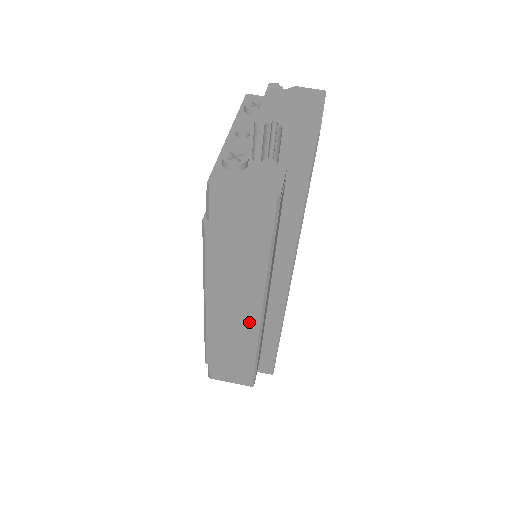
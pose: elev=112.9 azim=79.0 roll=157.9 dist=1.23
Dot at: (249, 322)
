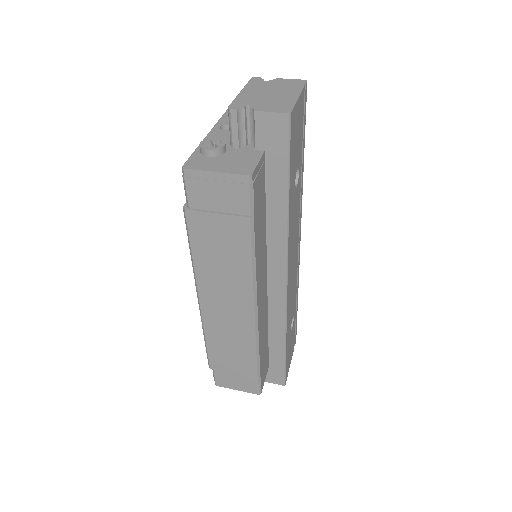
Dot at: (243, 318)
